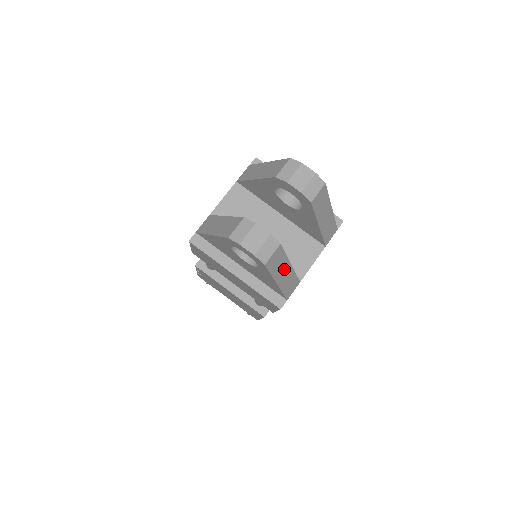
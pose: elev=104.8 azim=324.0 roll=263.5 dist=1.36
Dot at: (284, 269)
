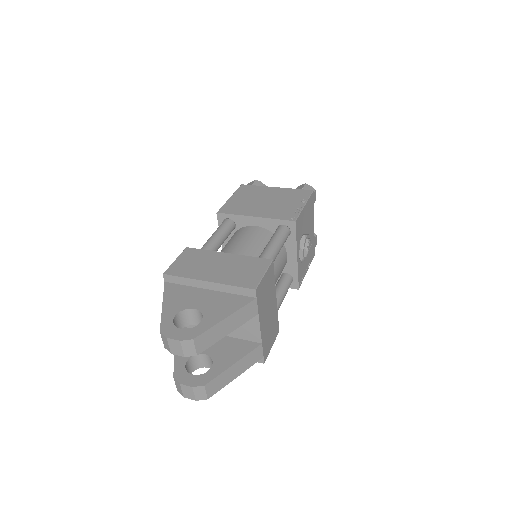
Dot at: (231, 372)
